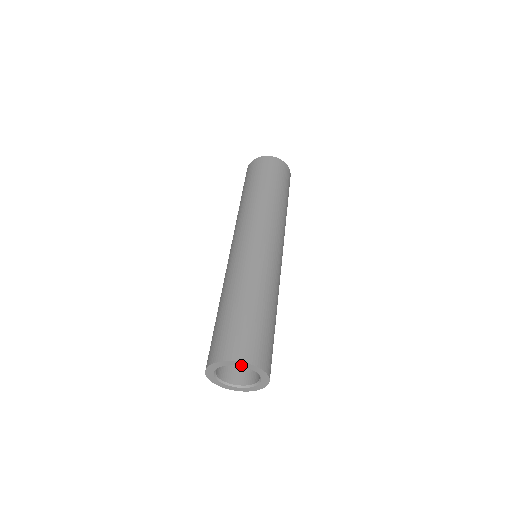
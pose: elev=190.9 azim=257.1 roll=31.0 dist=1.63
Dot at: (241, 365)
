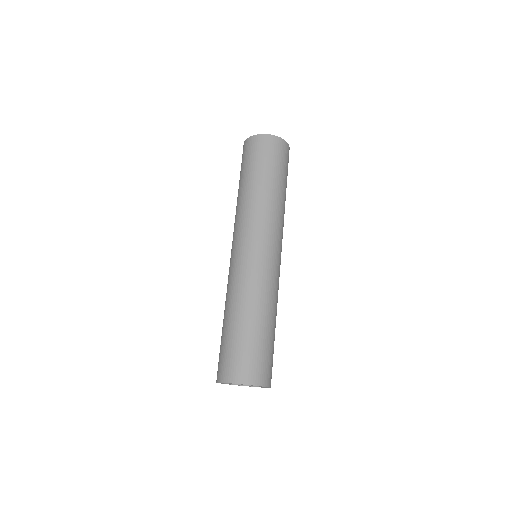
Dot at: occluded
